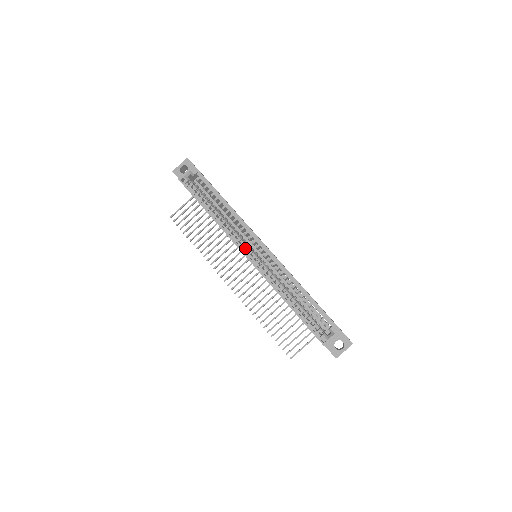
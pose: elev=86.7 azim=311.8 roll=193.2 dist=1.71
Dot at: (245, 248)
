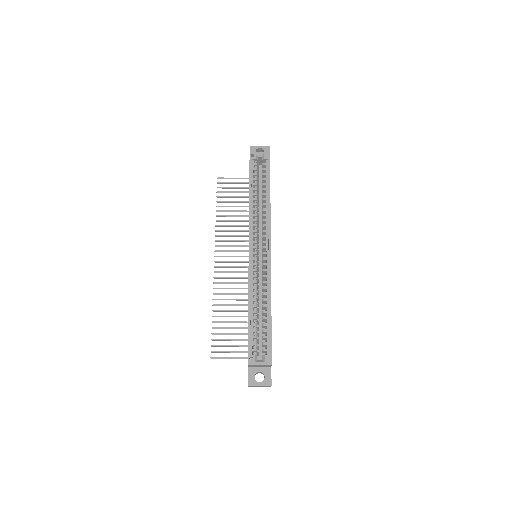
Dot at: (254, 241)
